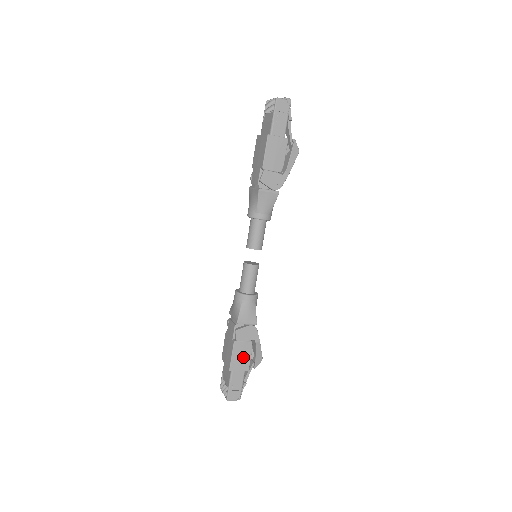
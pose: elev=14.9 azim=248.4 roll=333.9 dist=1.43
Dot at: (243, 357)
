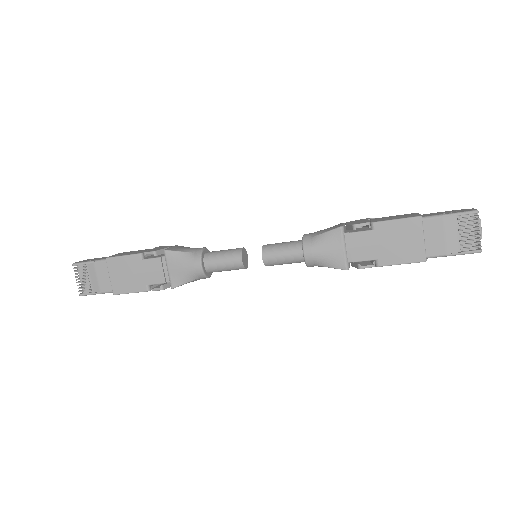
Dot at: occluded
